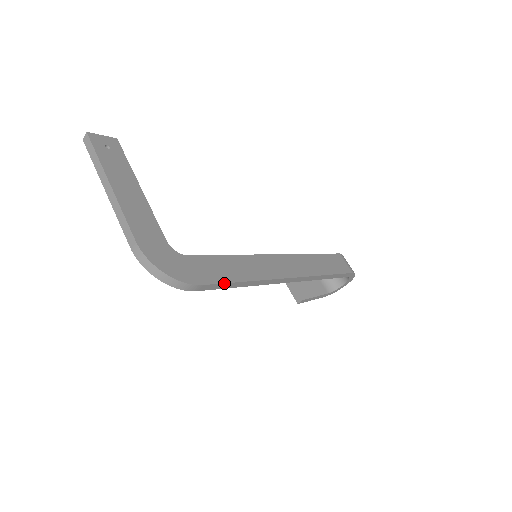
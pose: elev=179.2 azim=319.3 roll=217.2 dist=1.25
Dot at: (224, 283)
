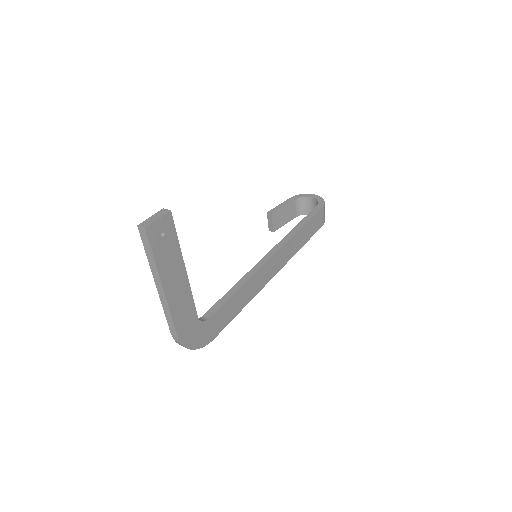
Dot at: (228, 323)
